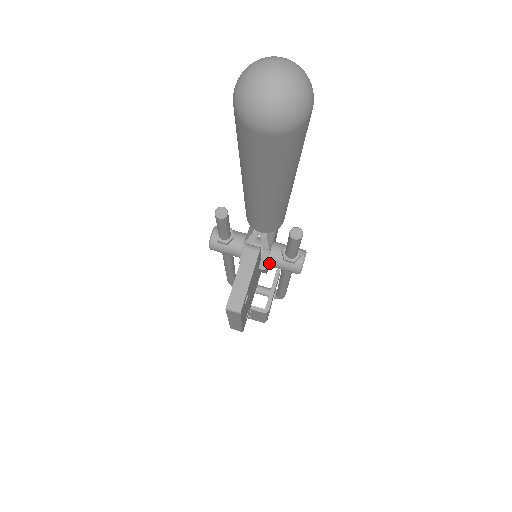
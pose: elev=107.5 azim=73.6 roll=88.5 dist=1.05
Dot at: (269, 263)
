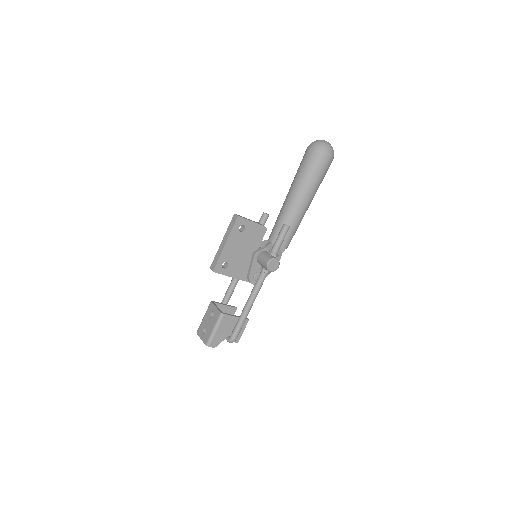
Dot at: (260, 254)
